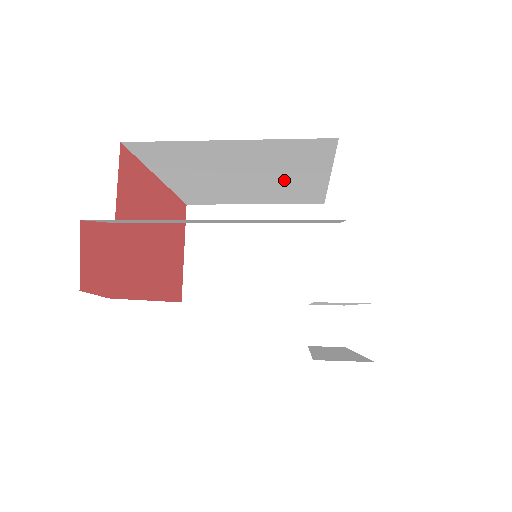
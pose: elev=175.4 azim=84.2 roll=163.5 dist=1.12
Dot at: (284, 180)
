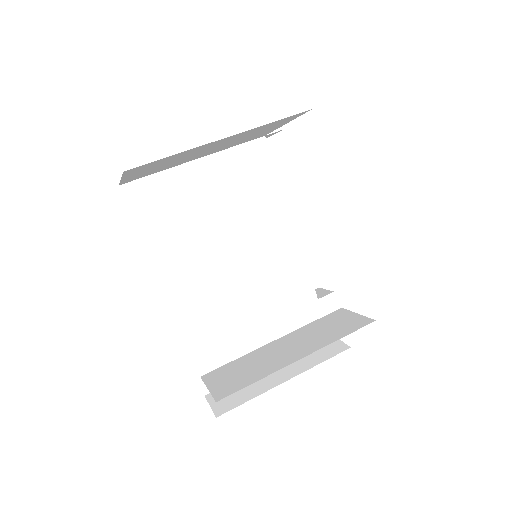
Dot at: occluded
